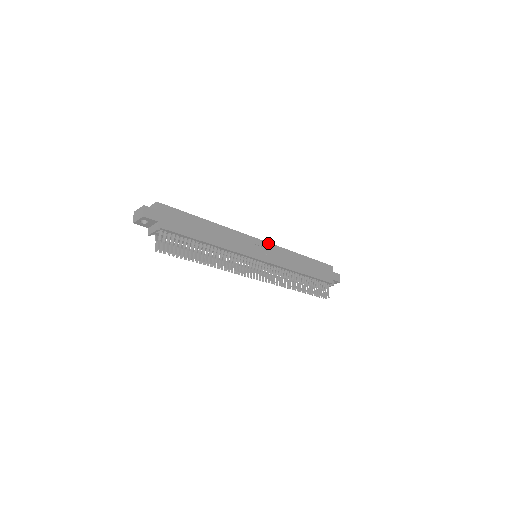
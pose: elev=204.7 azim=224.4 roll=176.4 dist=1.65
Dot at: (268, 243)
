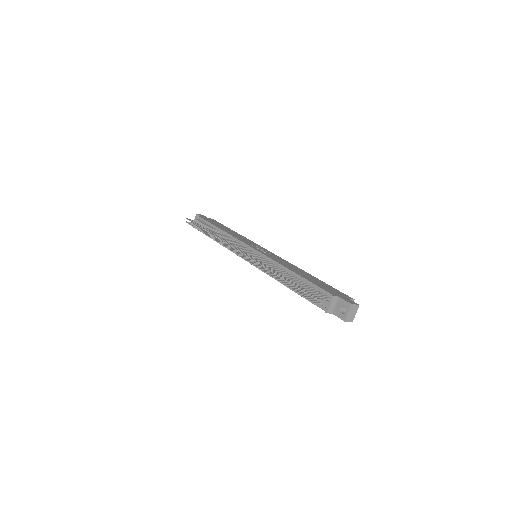
Dot at: (275, 255)
